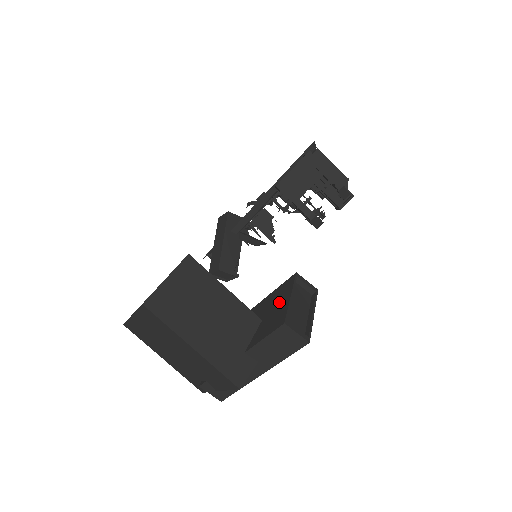
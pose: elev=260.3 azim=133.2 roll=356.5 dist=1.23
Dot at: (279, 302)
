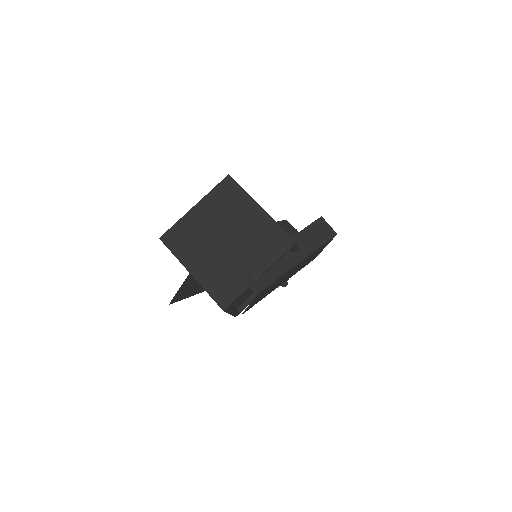
Dot at: occluded
